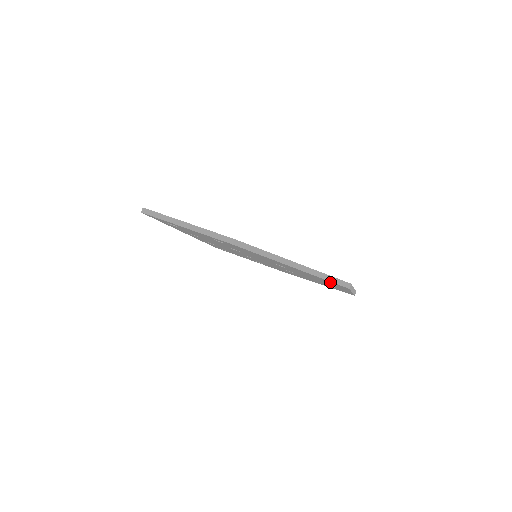
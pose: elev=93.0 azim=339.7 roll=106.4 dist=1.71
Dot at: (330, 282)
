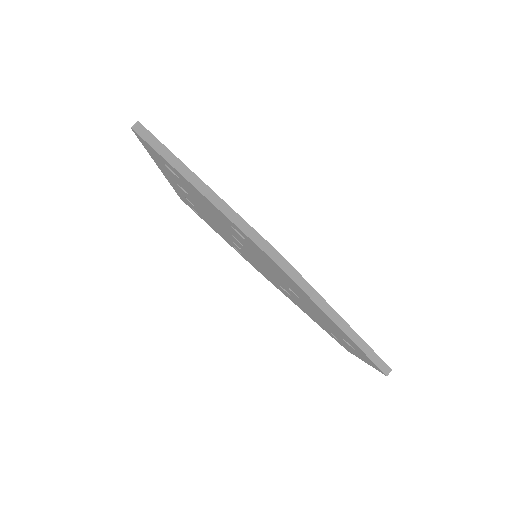
Dot at: occluded
